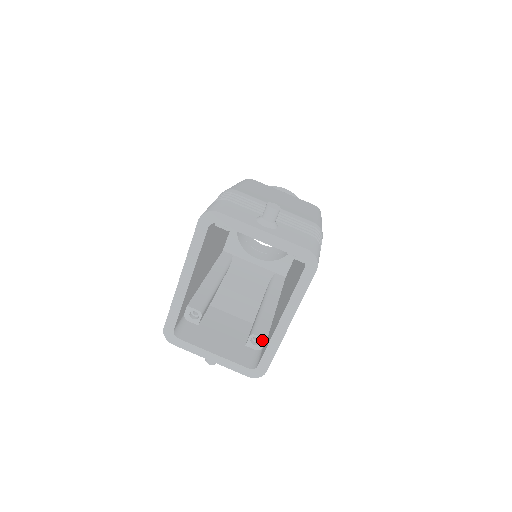
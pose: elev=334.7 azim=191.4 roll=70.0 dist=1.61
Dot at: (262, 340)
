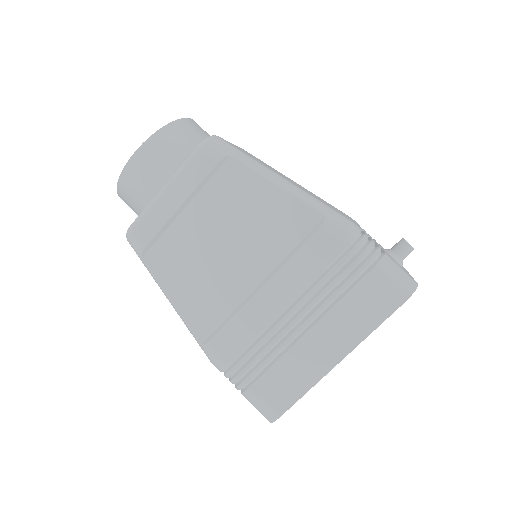
Dot at: occluded
